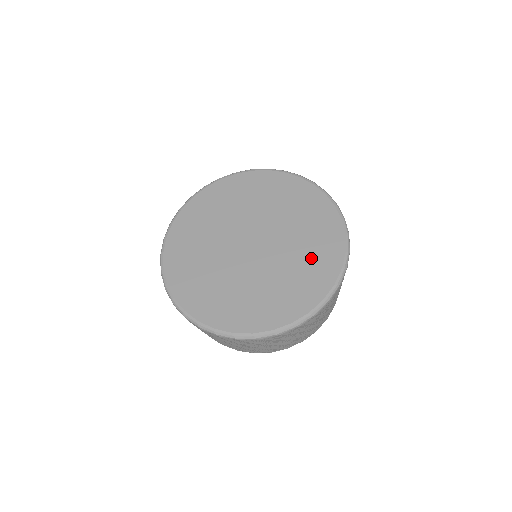
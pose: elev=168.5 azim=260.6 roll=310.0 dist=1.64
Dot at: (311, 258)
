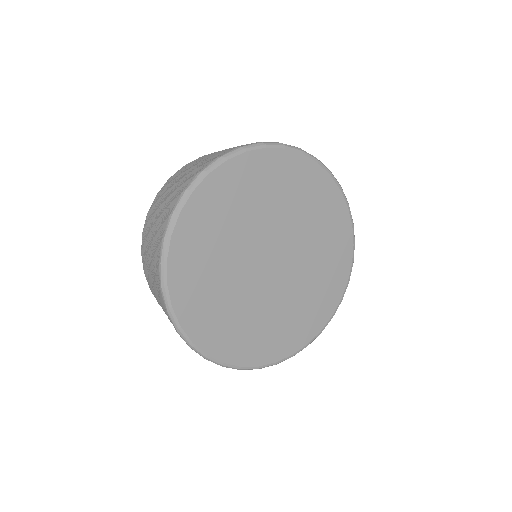
Dot at: (326, 236)
